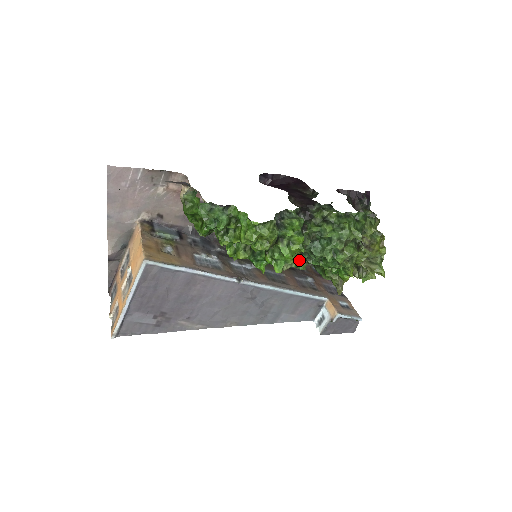
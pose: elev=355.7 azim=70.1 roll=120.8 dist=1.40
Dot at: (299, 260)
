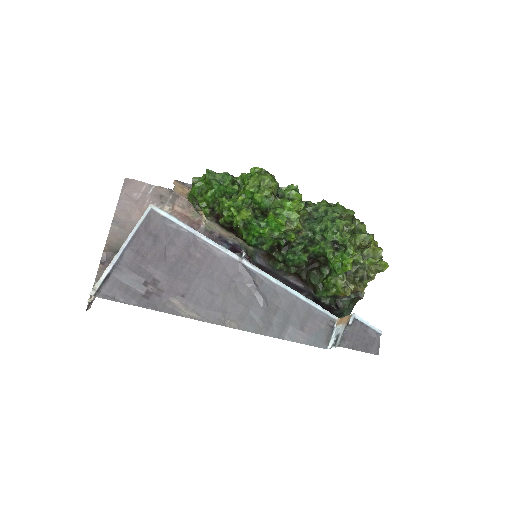
Dot at: (300, 245)
